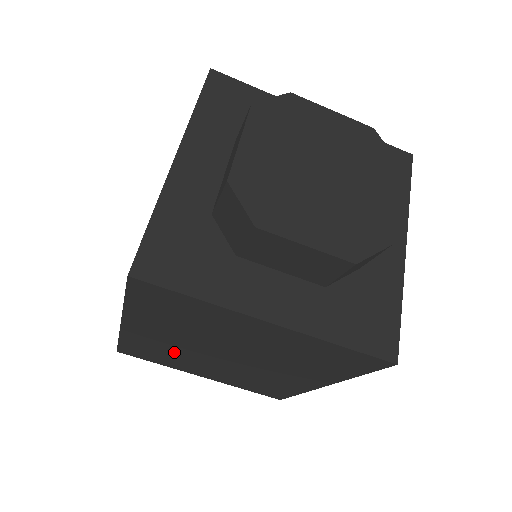
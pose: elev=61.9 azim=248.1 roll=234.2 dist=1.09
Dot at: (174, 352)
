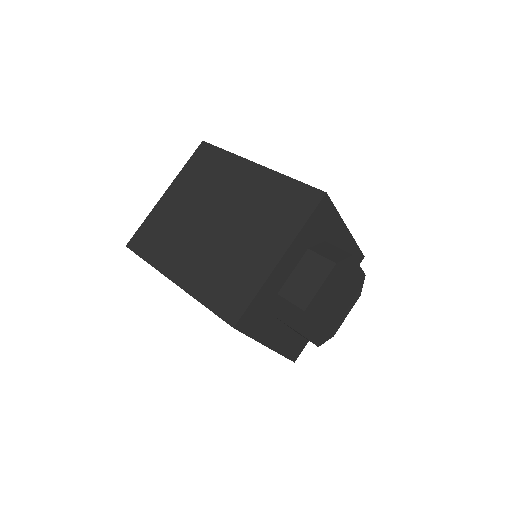
Dot at: occluded
